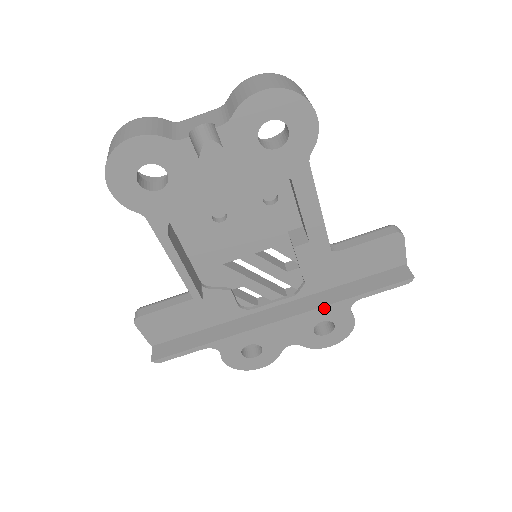
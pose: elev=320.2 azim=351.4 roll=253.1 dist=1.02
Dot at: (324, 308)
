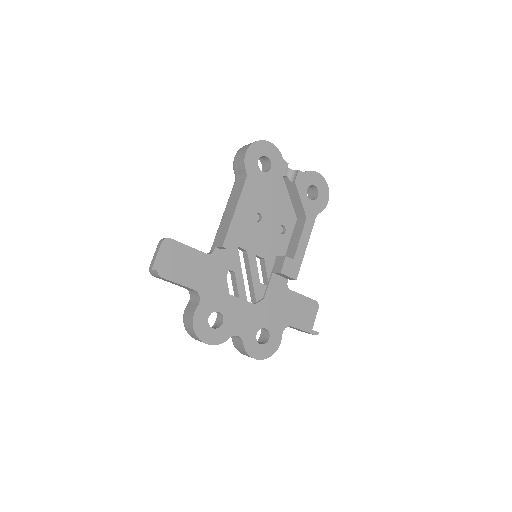
Dot at: (273, 317)
